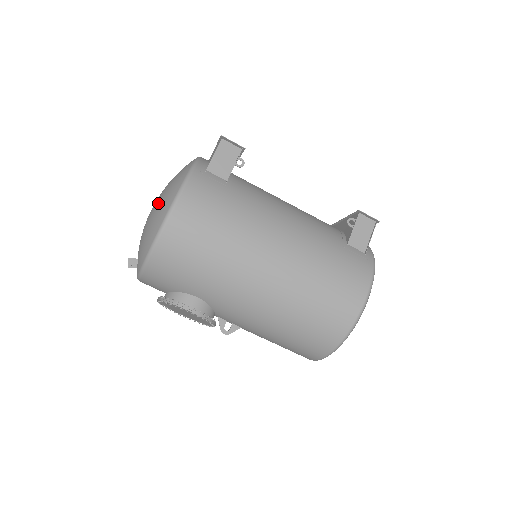
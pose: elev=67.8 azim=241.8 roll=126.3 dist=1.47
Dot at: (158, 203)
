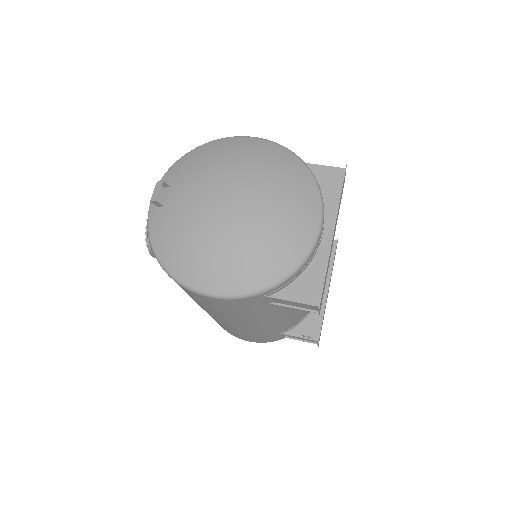
Dot at: (214, 251)
